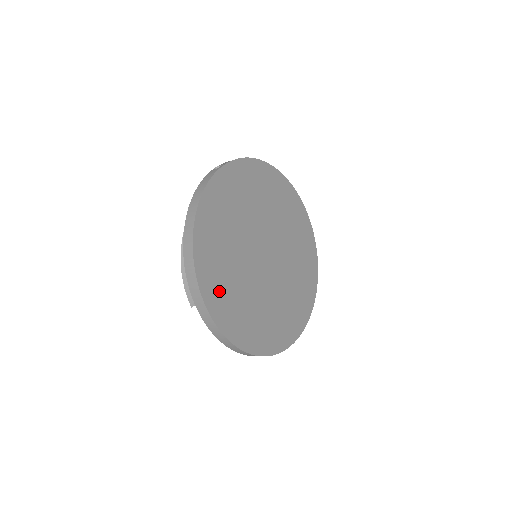
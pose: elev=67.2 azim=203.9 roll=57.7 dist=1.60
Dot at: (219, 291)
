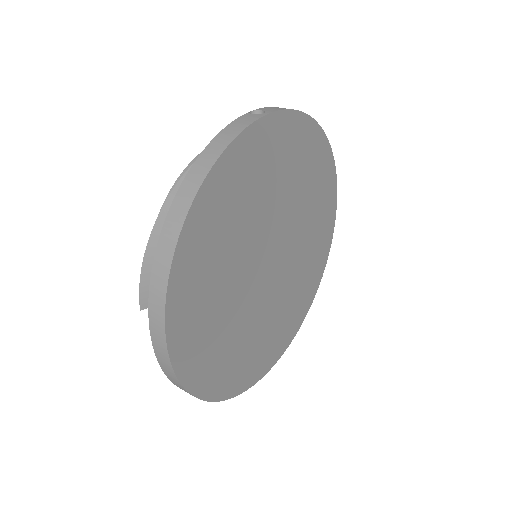
Dot at: (193, 311)
